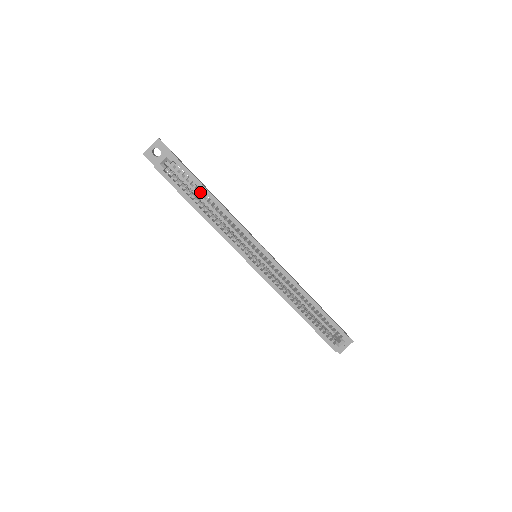
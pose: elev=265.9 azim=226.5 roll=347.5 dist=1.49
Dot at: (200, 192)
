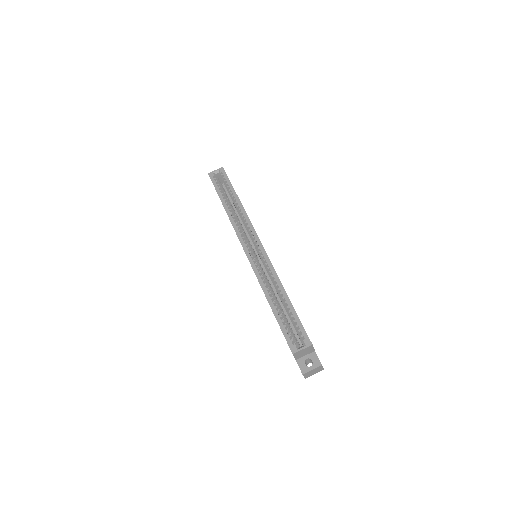
Dot at: (231, 194)
